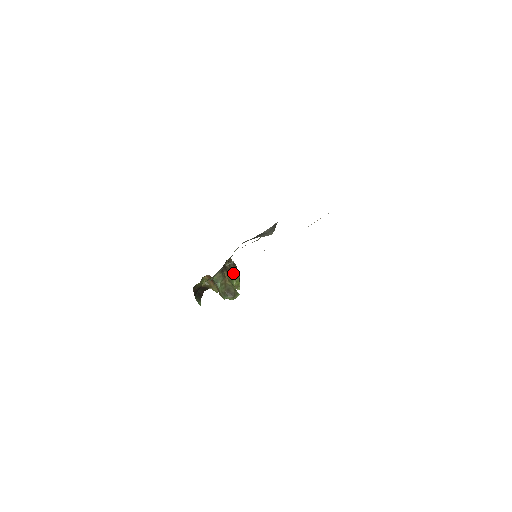
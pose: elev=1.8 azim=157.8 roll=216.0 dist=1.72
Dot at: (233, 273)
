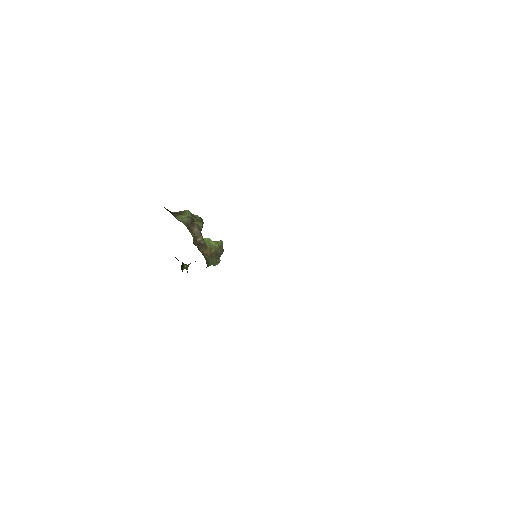
Dot at: (200, 233)
